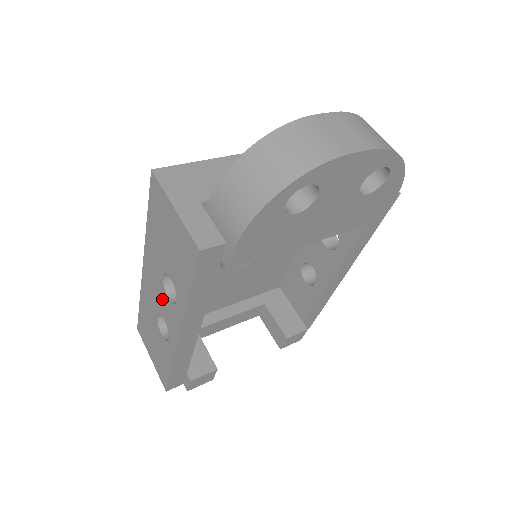
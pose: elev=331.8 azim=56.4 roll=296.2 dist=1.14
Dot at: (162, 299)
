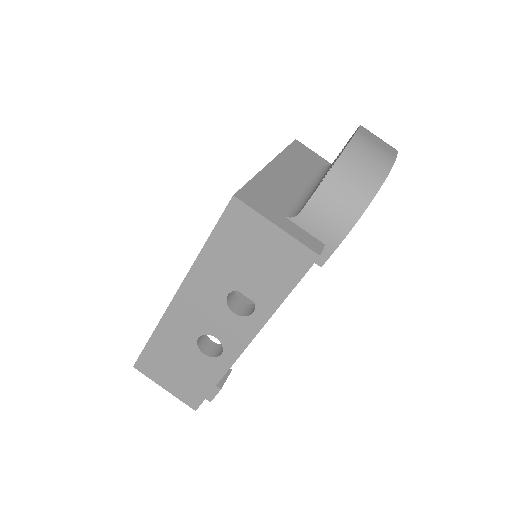
Dot at: (218, 318)
